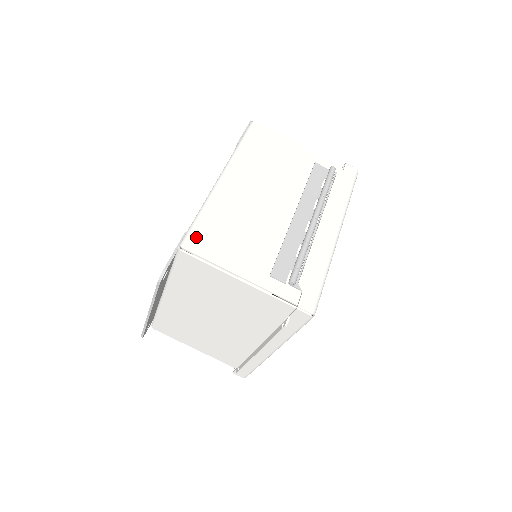
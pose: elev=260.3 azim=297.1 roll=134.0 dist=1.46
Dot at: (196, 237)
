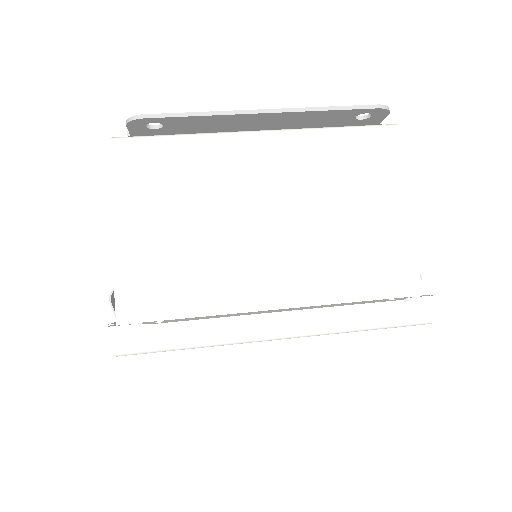
Dot at: occluded
